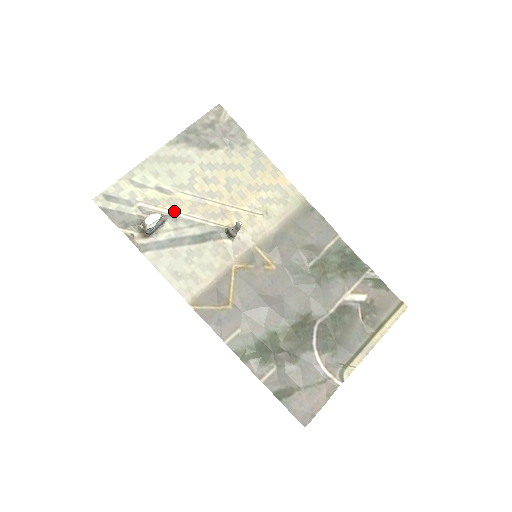
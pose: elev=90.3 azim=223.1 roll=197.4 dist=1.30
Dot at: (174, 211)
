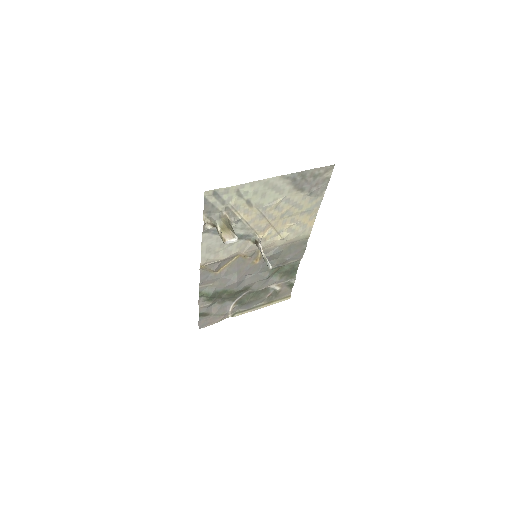
Dot at: (242, 218)
